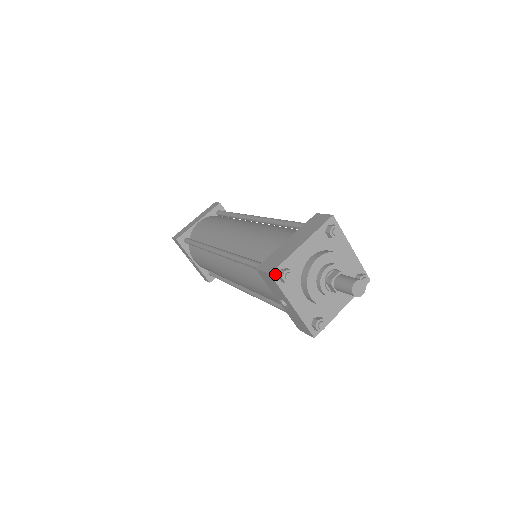
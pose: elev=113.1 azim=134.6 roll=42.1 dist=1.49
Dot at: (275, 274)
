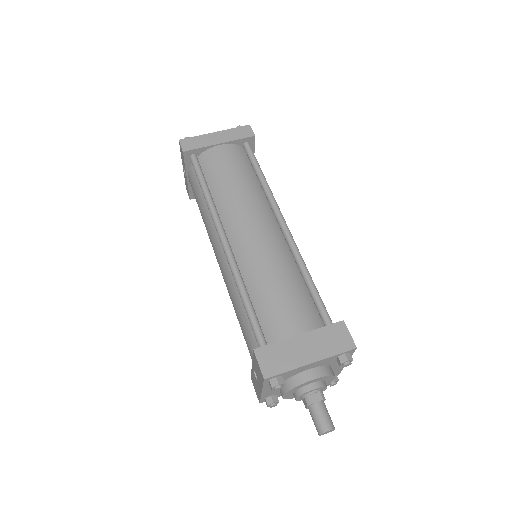
Dot at: (268, 379)
